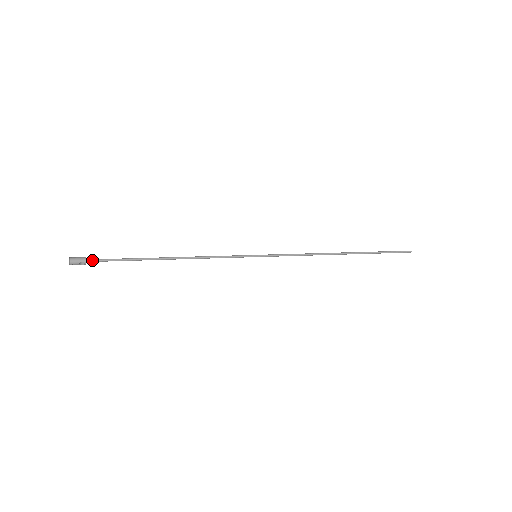
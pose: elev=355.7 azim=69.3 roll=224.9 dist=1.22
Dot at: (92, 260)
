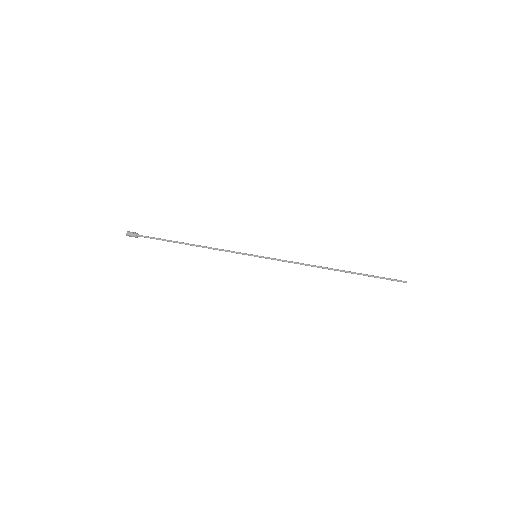
Dot at: occluded
